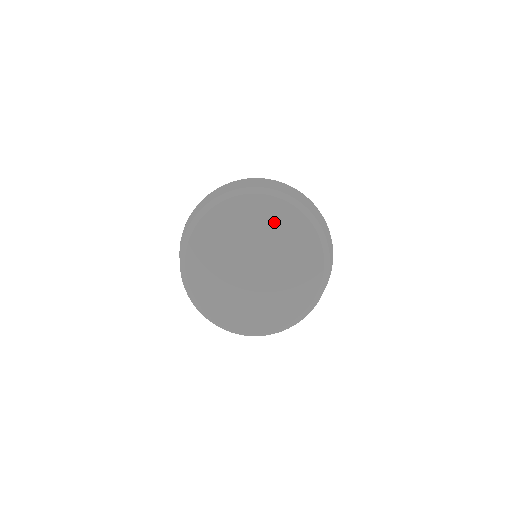
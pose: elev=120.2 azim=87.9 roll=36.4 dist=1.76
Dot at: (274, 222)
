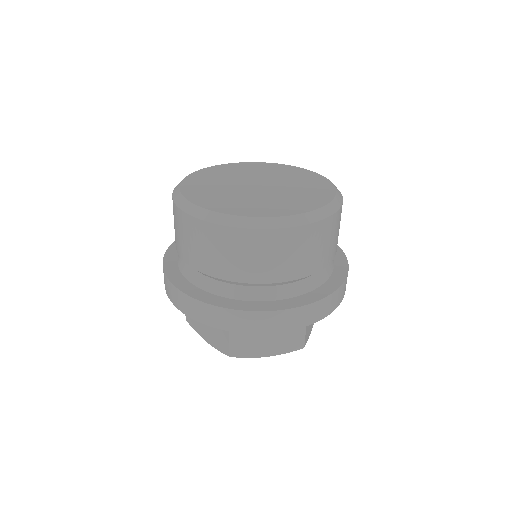
Dot at: (267, 170)
